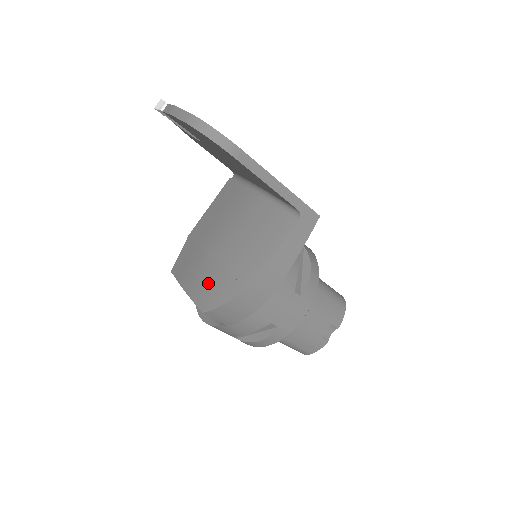
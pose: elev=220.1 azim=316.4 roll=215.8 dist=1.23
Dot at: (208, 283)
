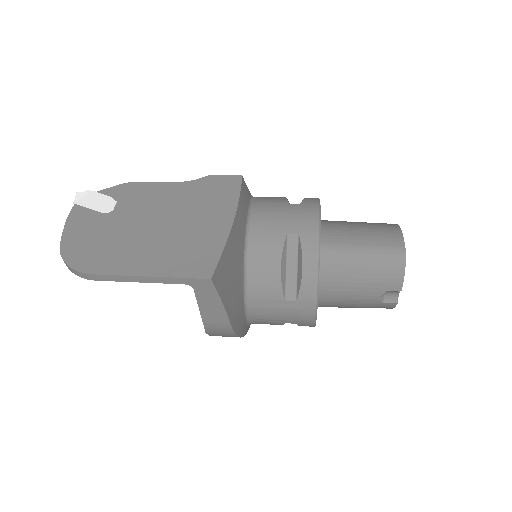
Dot at: occluded
